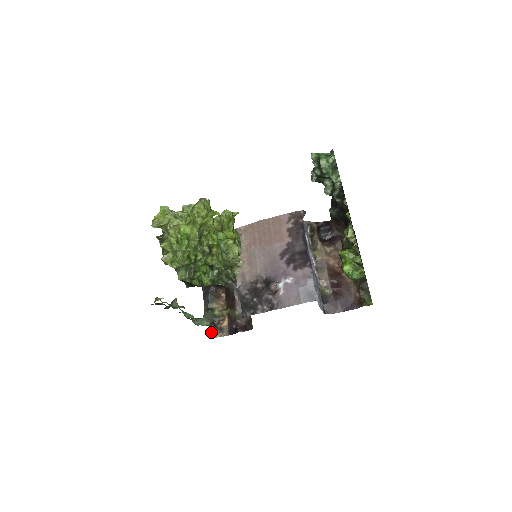
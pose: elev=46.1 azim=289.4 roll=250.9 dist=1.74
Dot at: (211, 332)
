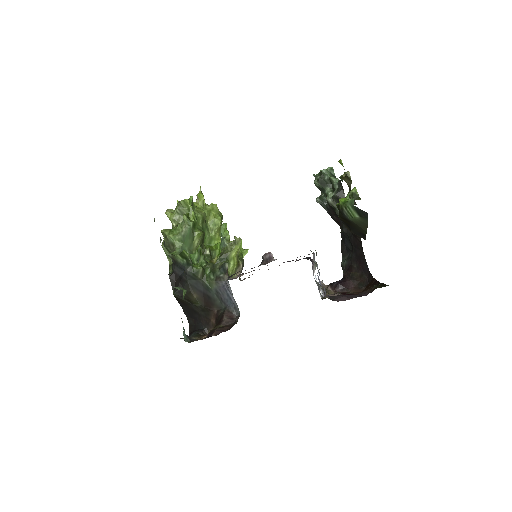
Dot at: (182, 321)
